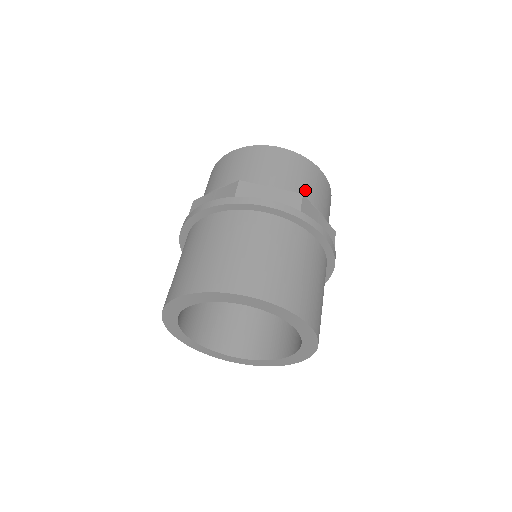
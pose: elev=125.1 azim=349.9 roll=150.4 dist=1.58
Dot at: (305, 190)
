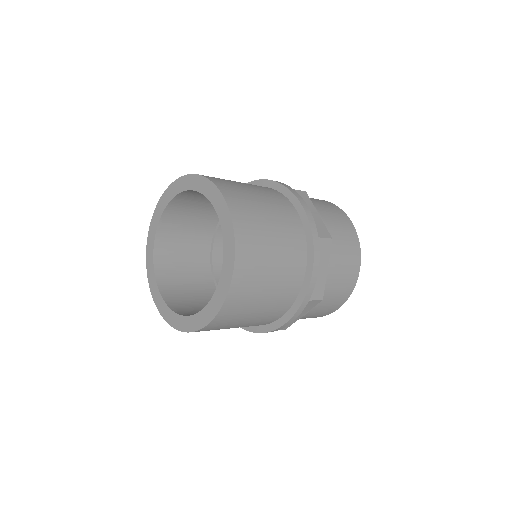
Dot at: (336, 249)
